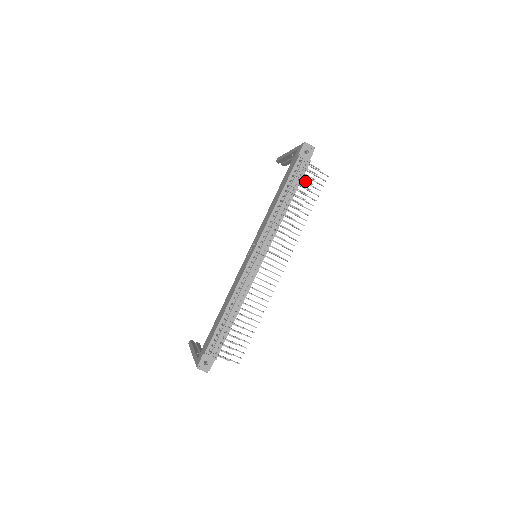
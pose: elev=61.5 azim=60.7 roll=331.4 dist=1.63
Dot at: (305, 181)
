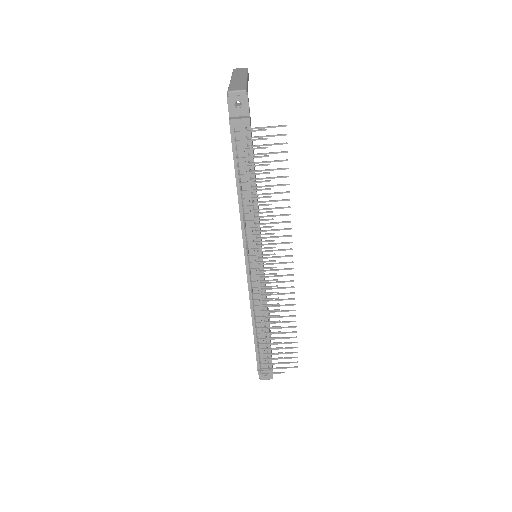
Dot at: (255, 157)
